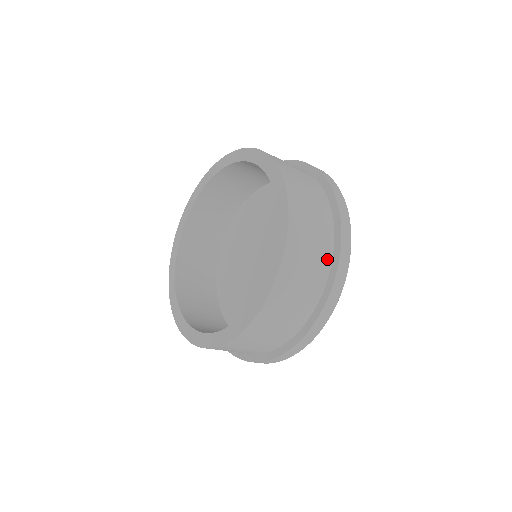
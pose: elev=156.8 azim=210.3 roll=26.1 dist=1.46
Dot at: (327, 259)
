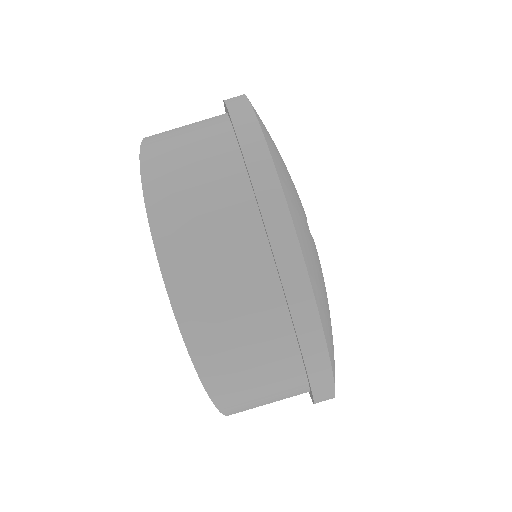
Dot at: (233, 167)
